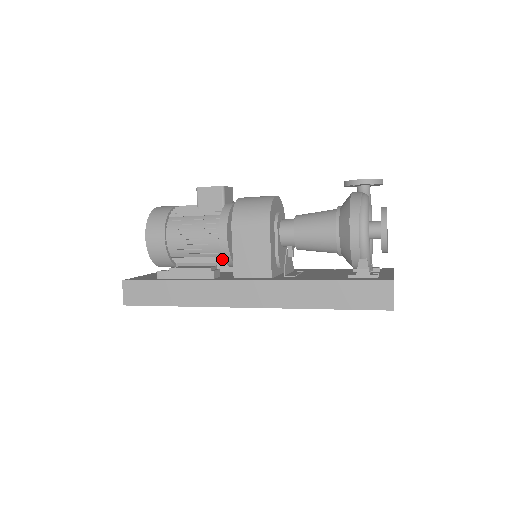
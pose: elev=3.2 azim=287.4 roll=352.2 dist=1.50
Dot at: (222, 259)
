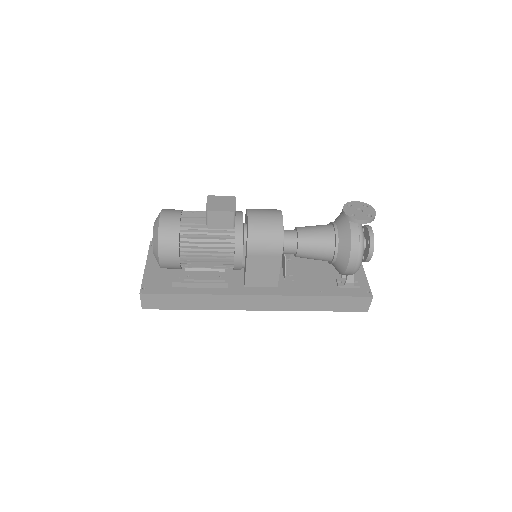
Dot at: occluded
